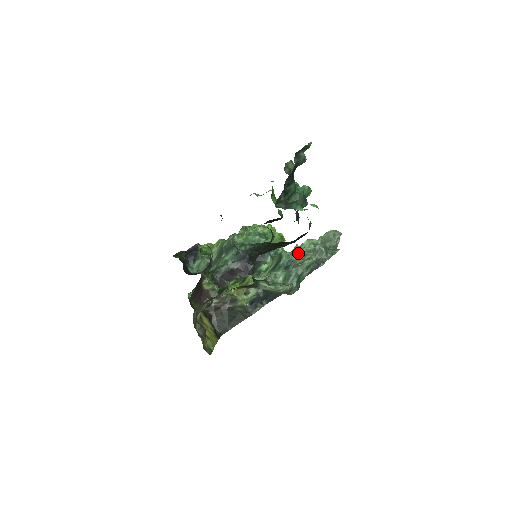
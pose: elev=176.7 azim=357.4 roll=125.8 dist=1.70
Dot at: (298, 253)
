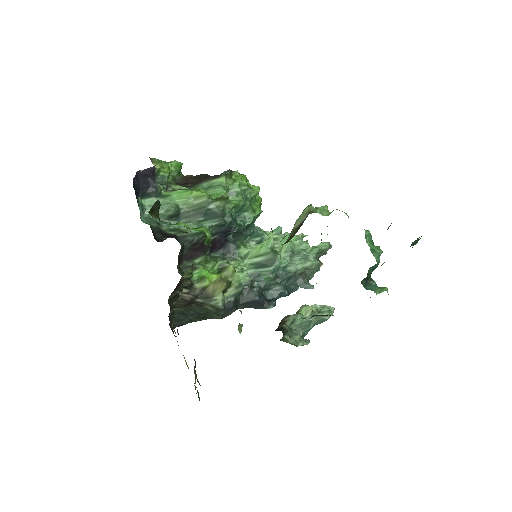
Dot at: (296, 266)
